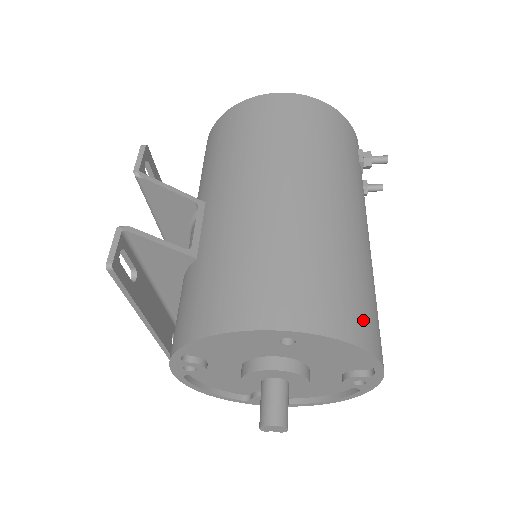
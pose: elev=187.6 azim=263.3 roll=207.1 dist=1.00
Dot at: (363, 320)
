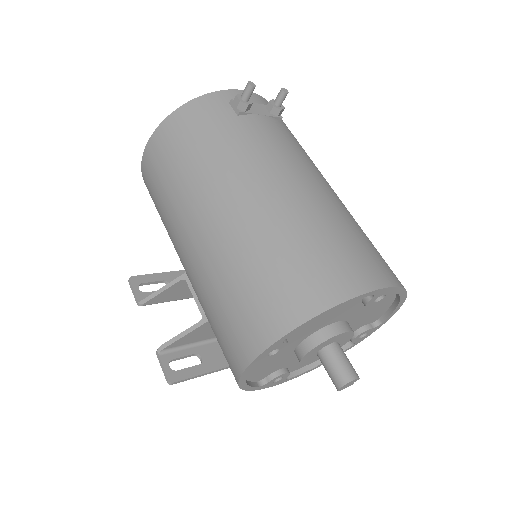
Dot at: (307, 287)
